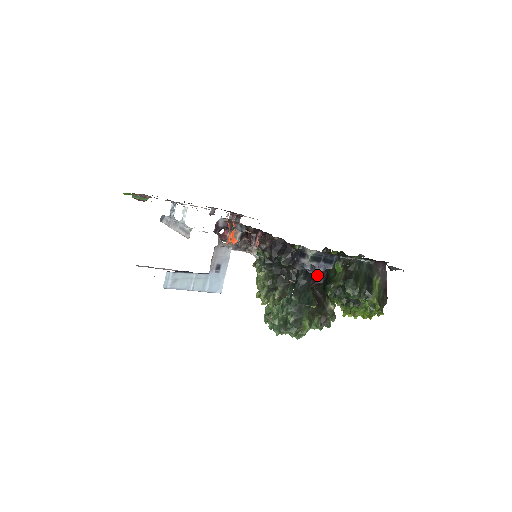
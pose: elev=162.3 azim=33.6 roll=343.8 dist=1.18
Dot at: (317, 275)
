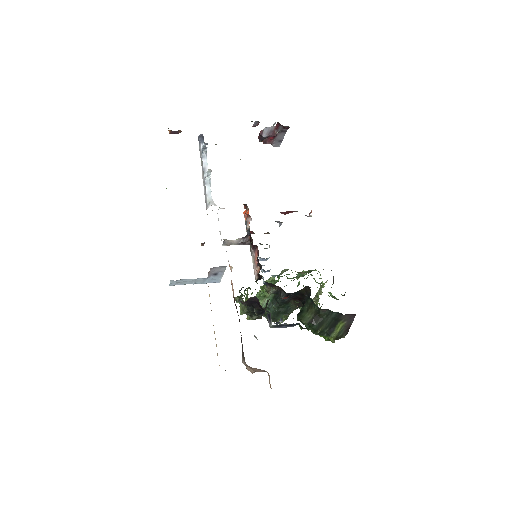
Dot at: (298, 297)
